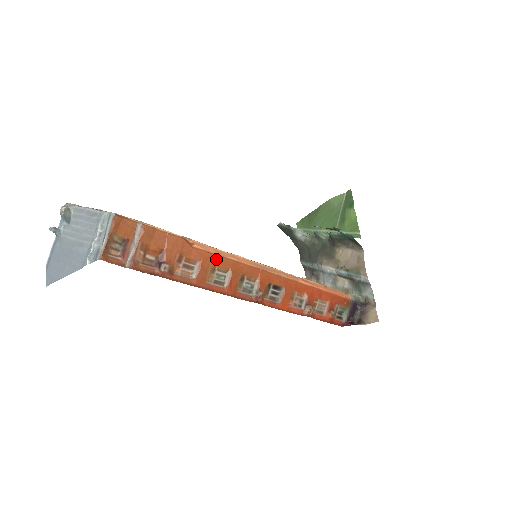
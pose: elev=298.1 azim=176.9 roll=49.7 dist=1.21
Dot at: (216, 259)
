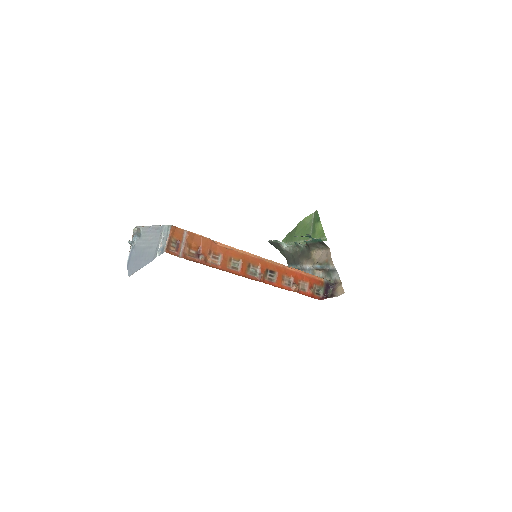
Dot at: (232, 253)
